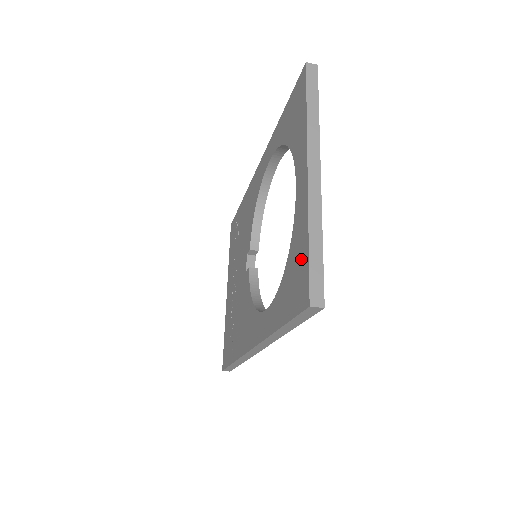
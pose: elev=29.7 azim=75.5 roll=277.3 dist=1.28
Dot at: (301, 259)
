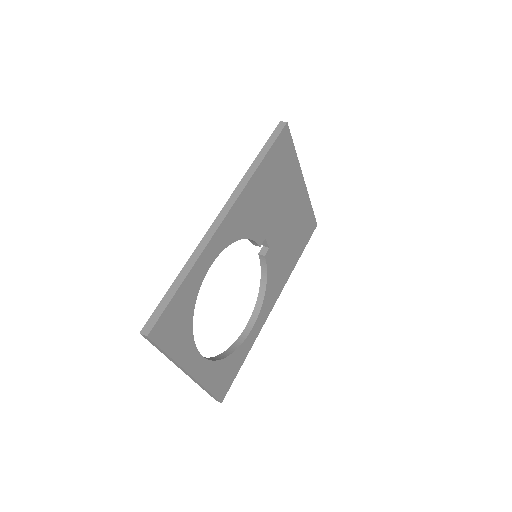
Dot at: occluded
